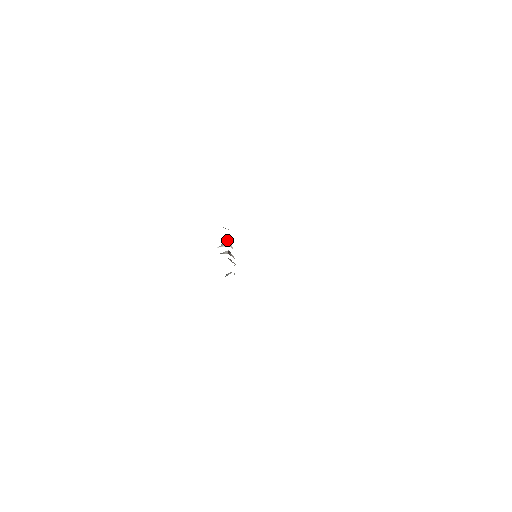
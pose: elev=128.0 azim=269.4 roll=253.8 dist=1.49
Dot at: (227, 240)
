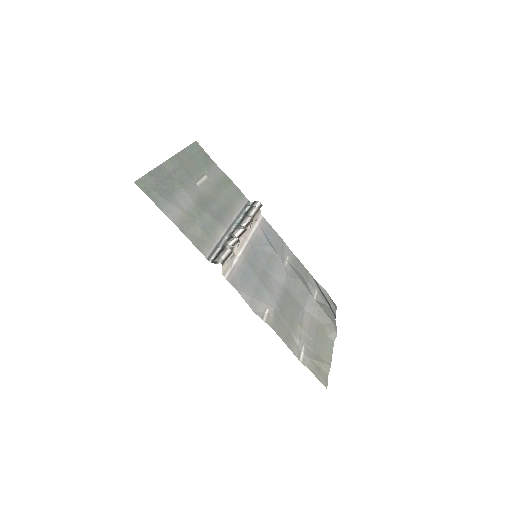
Dot at: occluded
